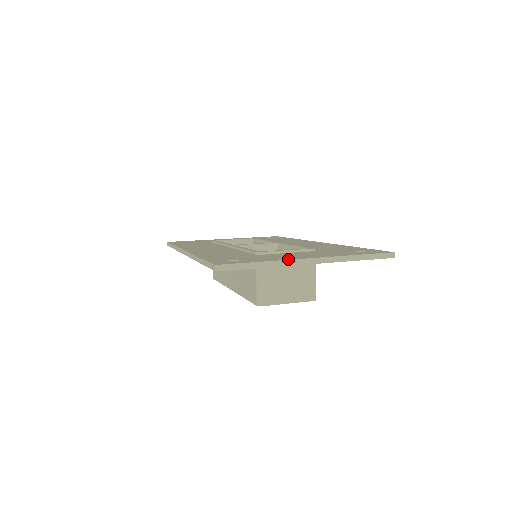
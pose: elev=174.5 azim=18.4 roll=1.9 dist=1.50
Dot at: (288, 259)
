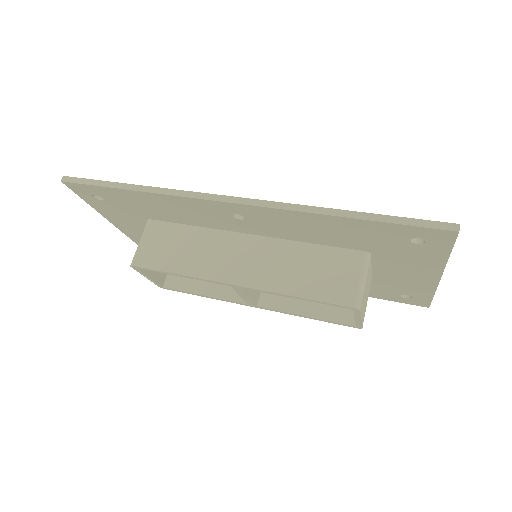
Dot at: occluded
